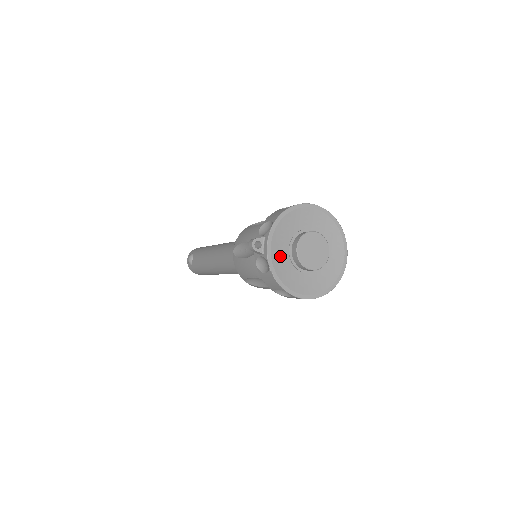
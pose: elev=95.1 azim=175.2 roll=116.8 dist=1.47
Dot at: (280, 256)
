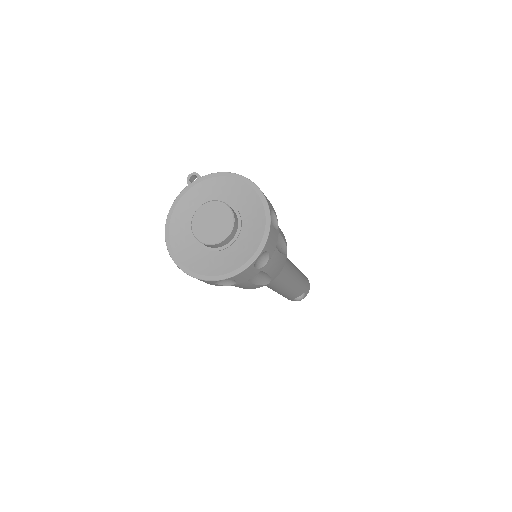
Dot at: (193, 202)
